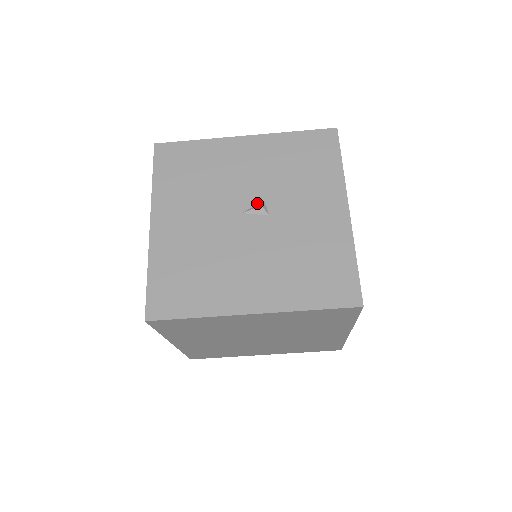
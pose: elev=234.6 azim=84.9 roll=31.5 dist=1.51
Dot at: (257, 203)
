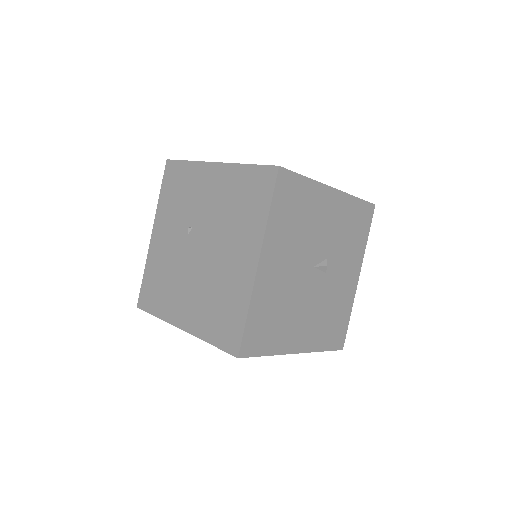
Dot at: (323, 260)
